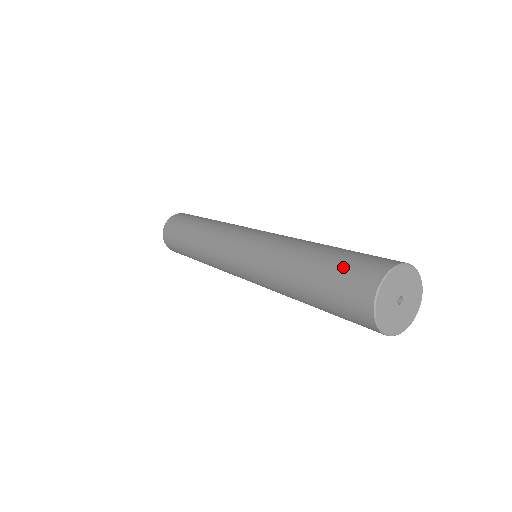
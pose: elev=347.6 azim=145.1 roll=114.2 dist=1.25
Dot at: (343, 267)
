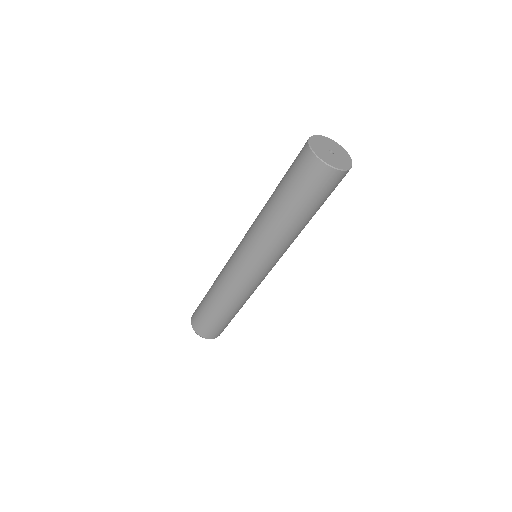
Dot at: occluded
